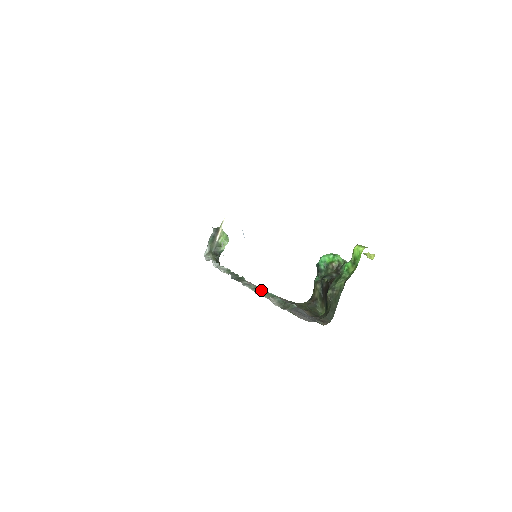
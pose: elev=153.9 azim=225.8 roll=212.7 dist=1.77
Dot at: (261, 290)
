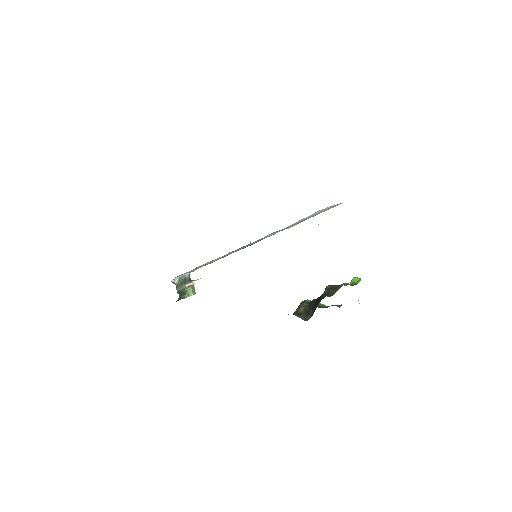
Dot at: occluded
